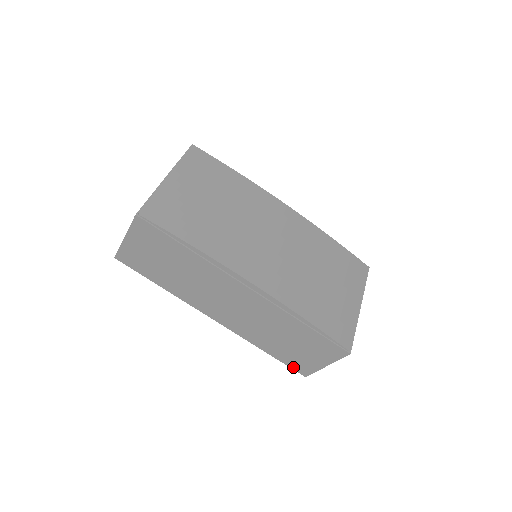
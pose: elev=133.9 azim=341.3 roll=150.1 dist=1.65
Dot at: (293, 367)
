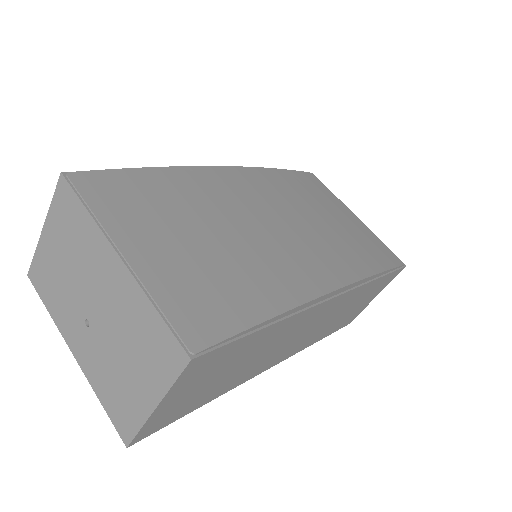
Dot at: (341, 327)
